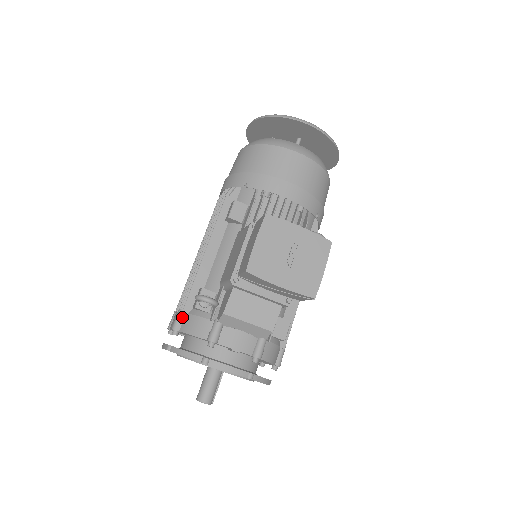
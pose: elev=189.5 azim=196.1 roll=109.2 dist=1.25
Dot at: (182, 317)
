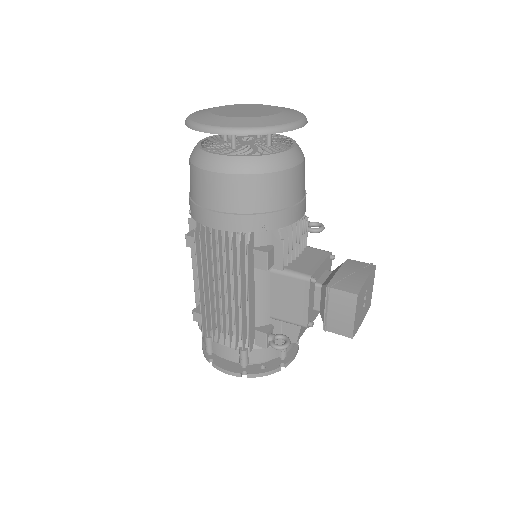
Dot at: (248, 354)
